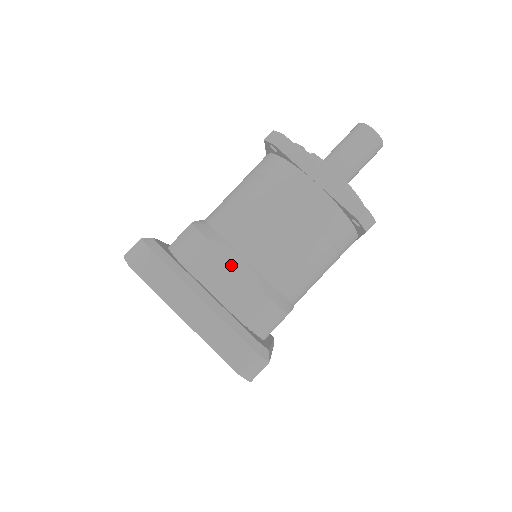
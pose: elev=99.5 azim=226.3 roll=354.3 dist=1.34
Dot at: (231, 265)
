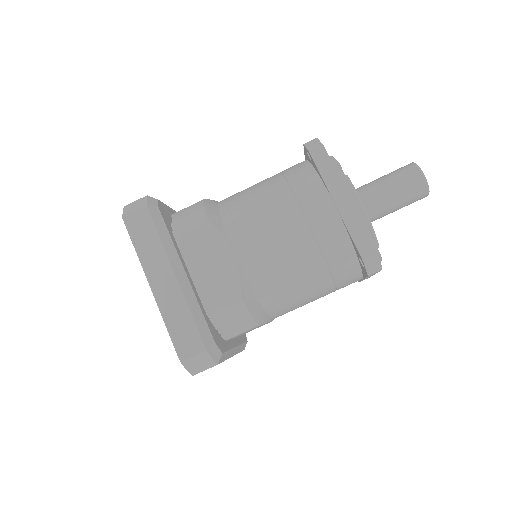
Dot at: (220, 255)
